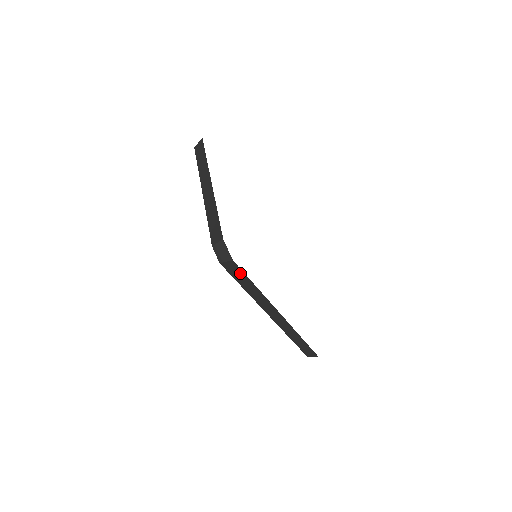
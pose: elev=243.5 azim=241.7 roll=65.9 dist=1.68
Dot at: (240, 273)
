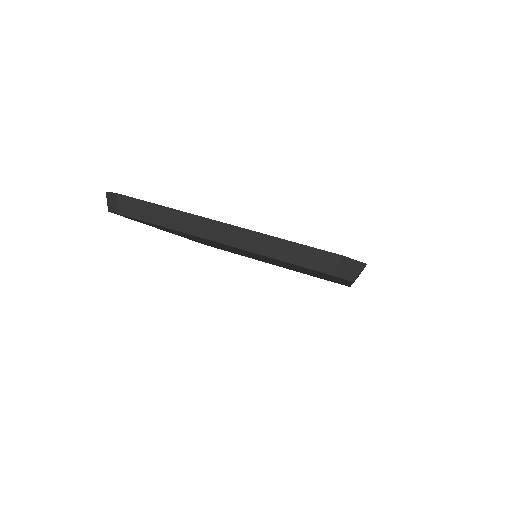
Dot at: occluded
